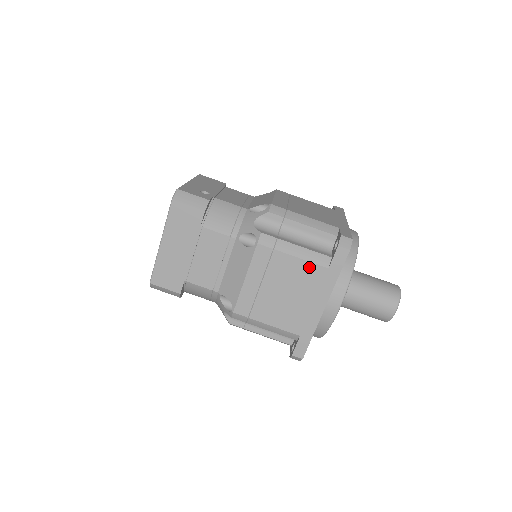
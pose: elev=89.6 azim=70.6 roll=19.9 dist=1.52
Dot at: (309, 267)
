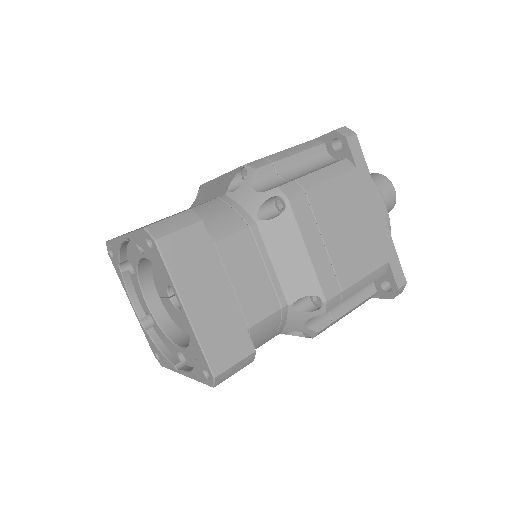
Dot at: (343, 181)
